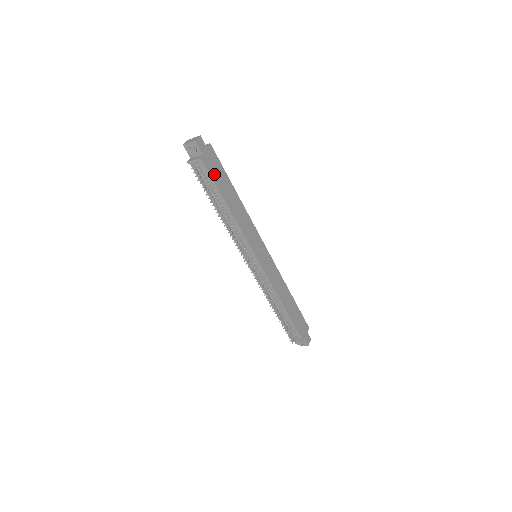
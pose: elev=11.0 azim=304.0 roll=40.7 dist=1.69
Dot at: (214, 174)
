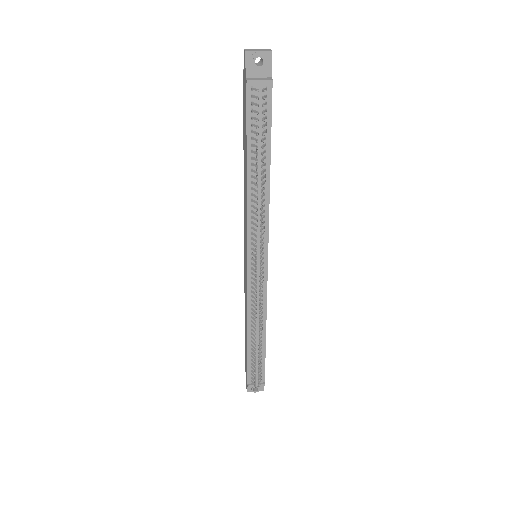
Dot at: (270, 114)
